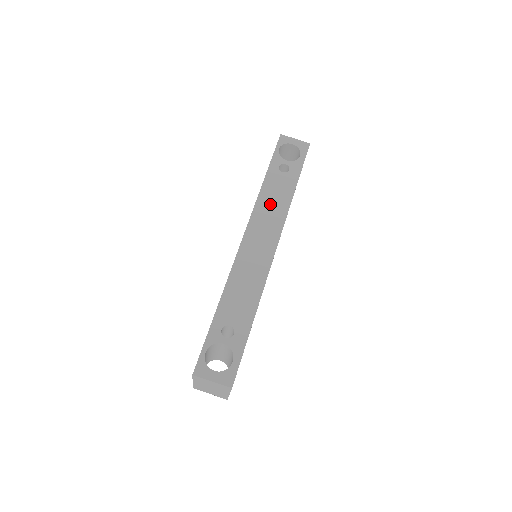
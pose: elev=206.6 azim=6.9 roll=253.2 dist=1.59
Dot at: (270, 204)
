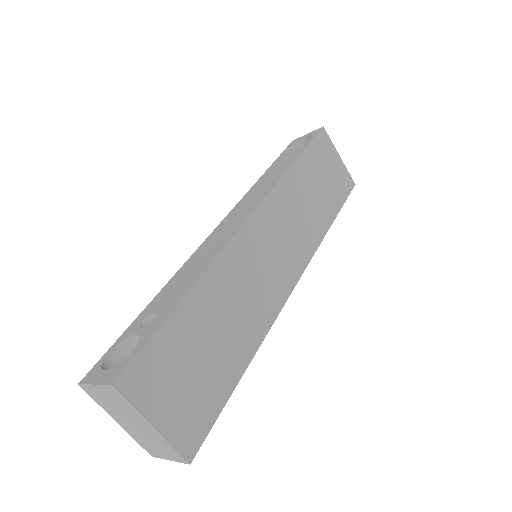
Dot at: (259, 189)
